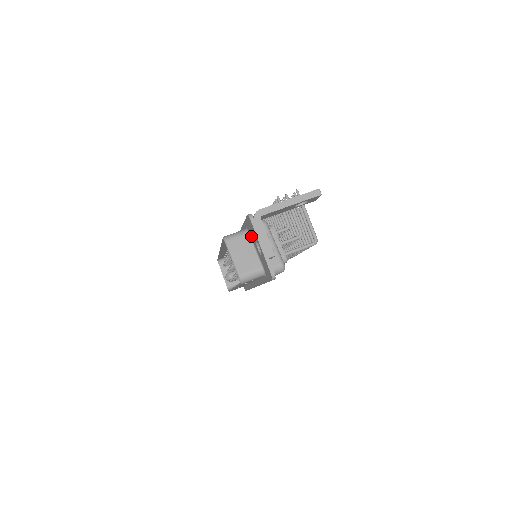
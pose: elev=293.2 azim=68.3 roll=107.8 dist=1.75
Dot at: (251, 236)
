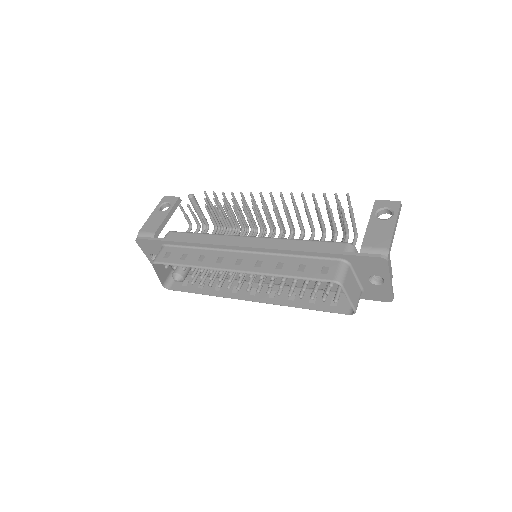
Dot at: (356, 268)
